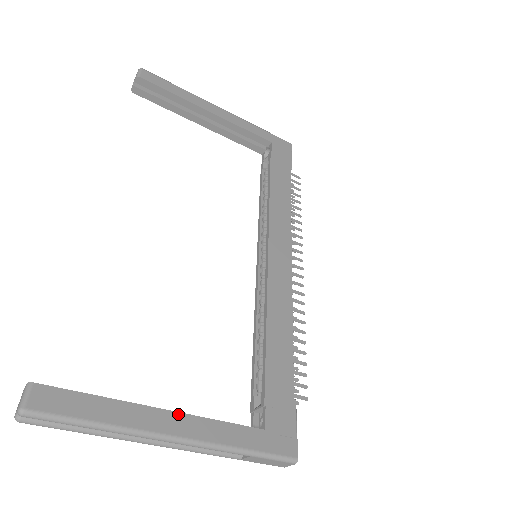
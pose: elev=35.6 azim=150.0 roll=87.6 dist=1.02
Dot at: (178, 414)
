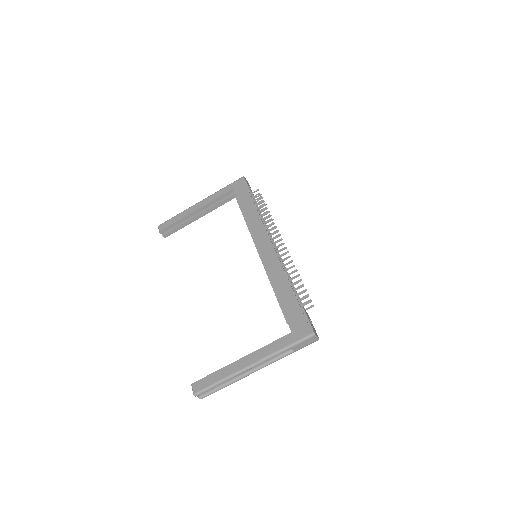
Dot at: (249, 355)
